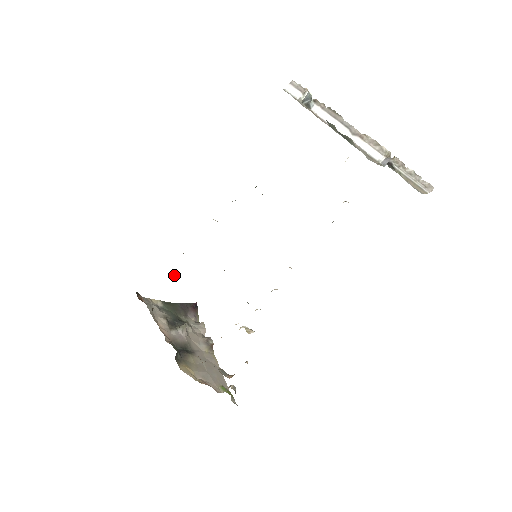
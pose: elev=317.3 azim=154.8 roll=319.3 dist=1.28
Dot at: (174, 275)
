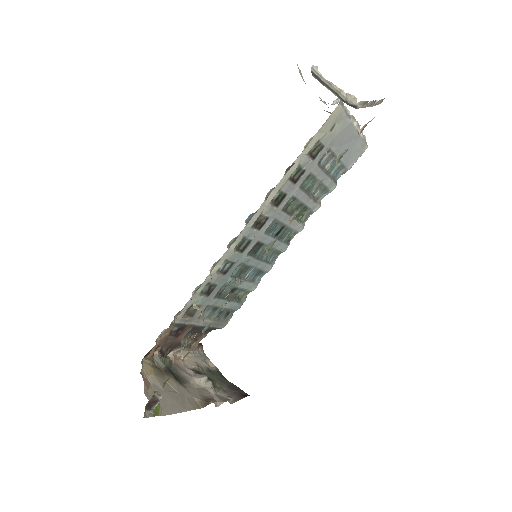
Dot at: occluded
